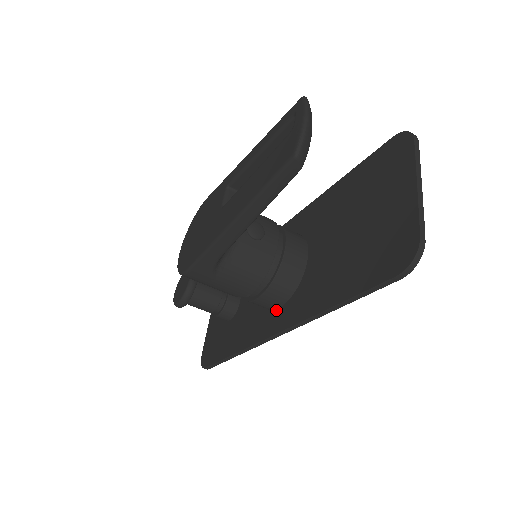
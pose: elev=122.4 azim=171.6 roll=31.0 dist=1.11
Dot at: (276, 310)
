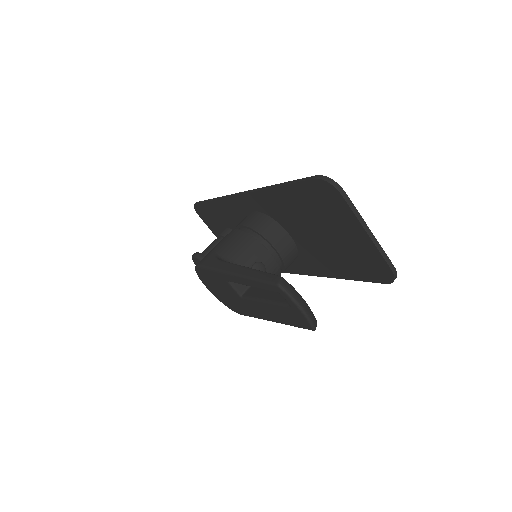
Dot at: occluded
